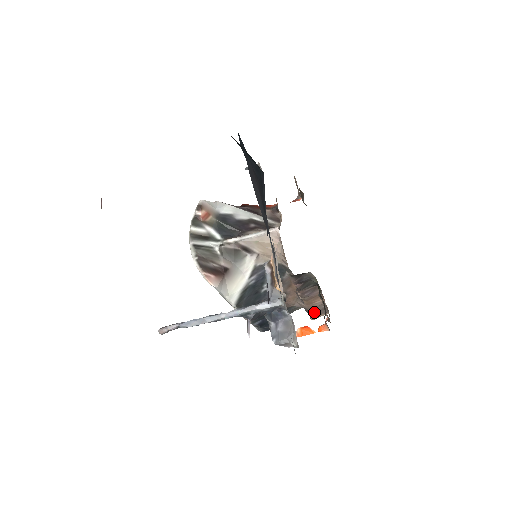
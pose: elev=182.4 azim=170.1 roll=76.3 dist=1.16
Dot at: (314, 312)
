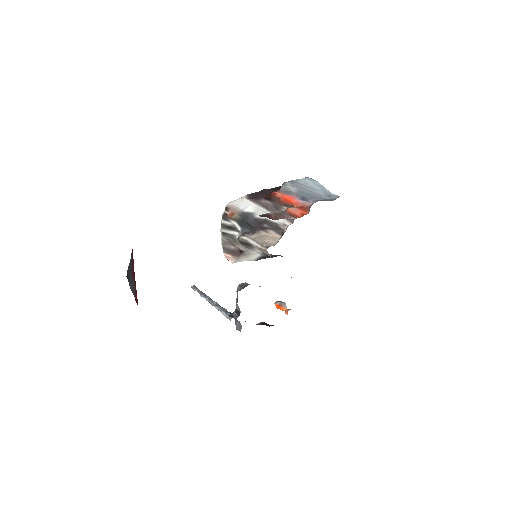
Dot at: occluded
